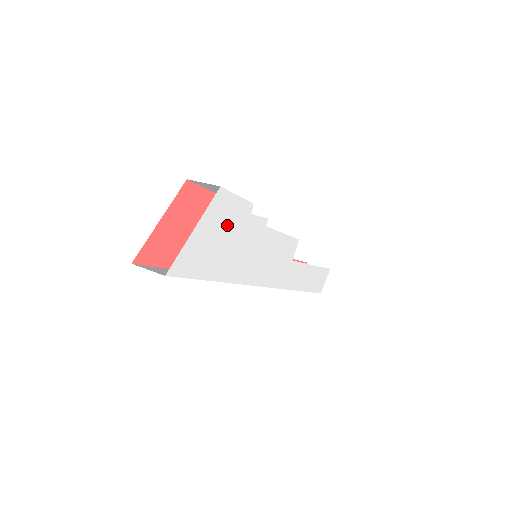
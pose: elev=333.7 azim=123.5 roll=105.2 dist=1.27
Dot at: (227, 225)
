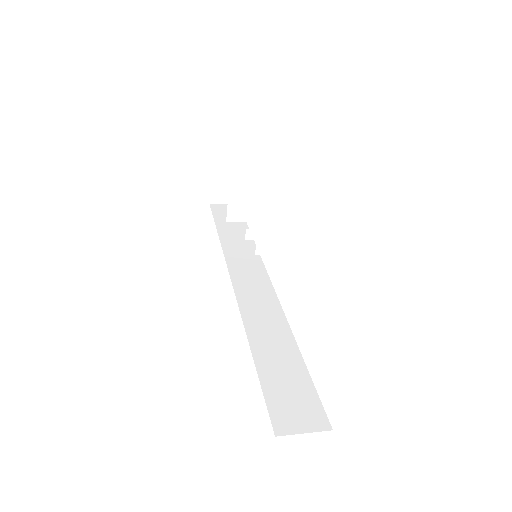
Dot at: occluded
